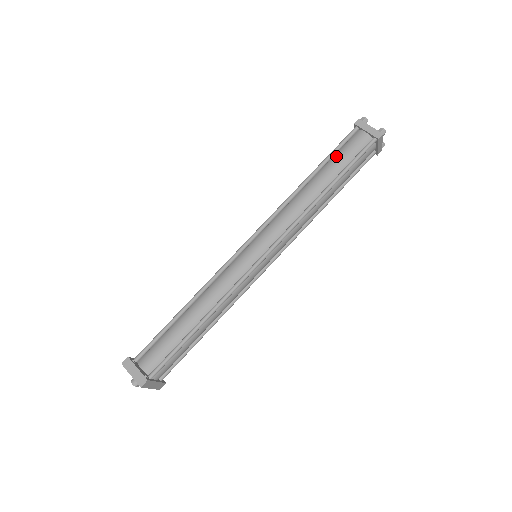
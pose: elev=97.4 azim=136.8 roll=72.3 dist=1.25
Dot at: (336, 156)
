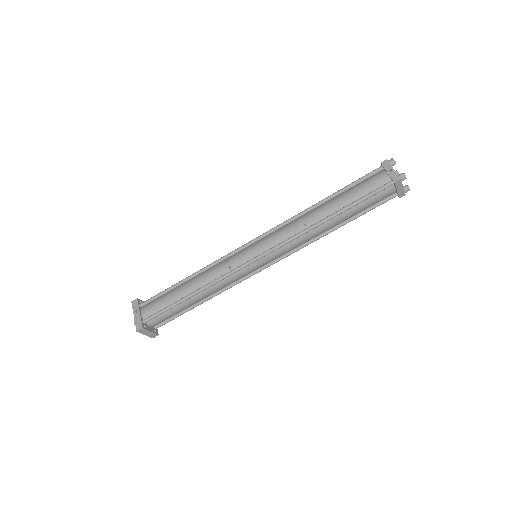
Dot at: (361, 204)
